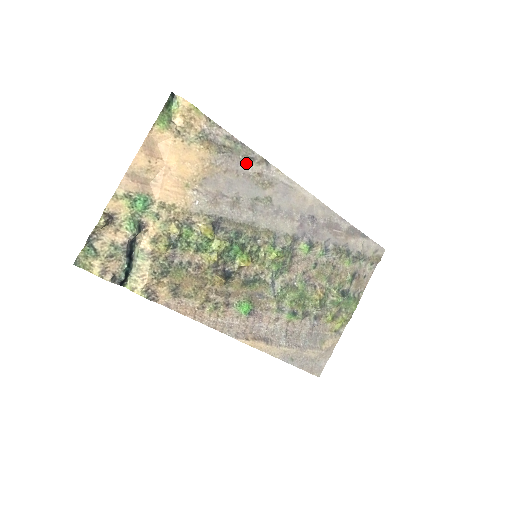
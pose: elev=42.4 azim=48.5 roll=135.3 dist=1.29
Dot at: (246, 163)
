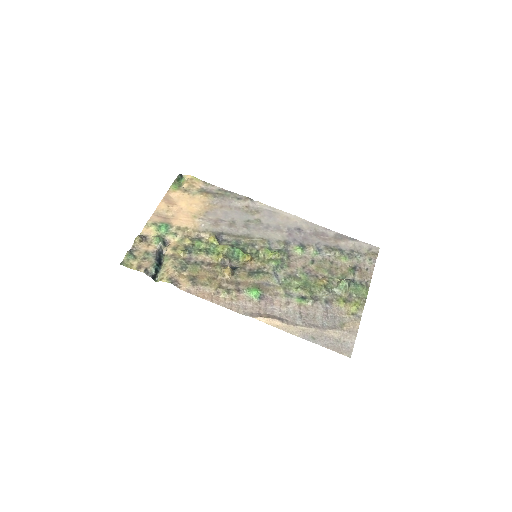
Dot at: (235, 201)
